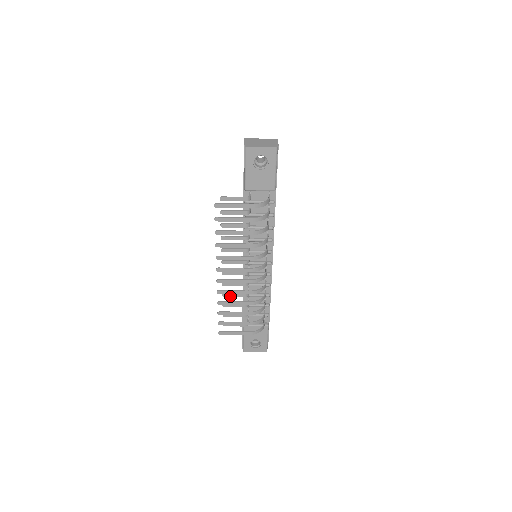
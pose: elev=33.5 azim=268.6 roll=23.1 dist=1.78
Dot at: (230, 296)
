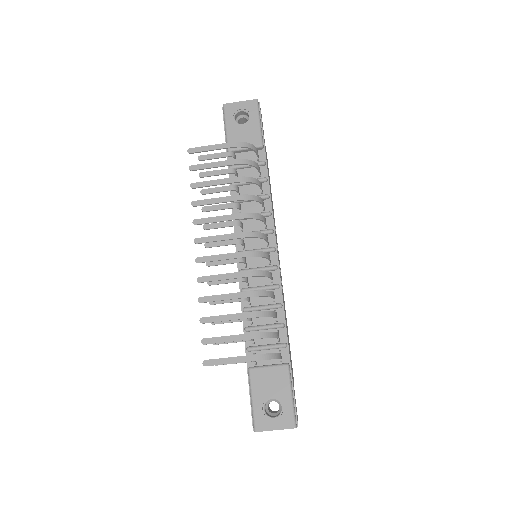
Dot at: (220, 303)
